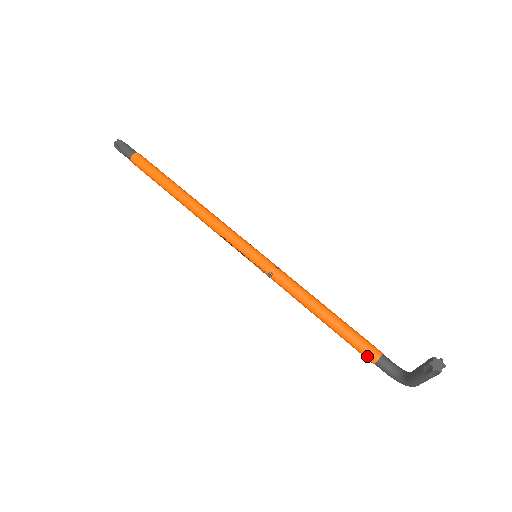
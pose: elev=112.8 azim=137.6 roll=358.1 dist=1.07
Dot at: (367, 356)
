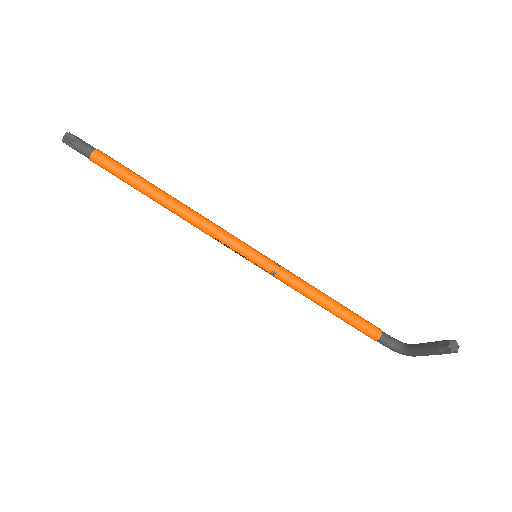
Dot at: (370, 335)
